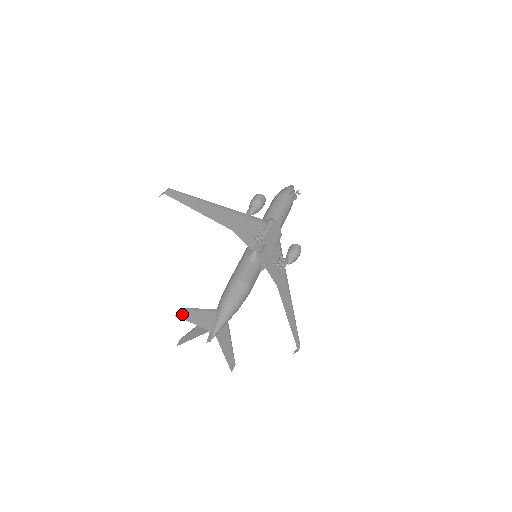
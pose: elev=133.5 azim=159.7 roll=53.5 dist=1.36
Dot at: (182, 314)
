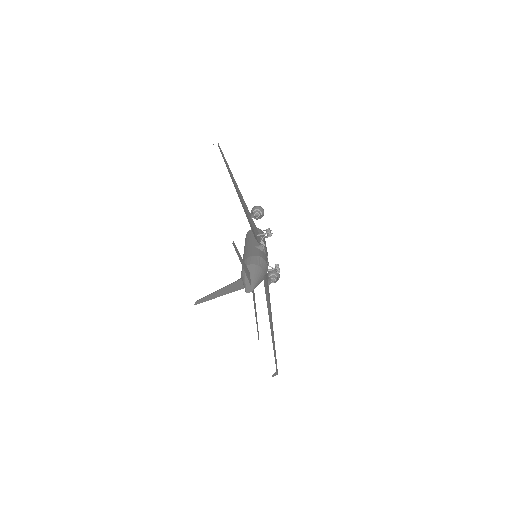
Dot at: (235, 247)
